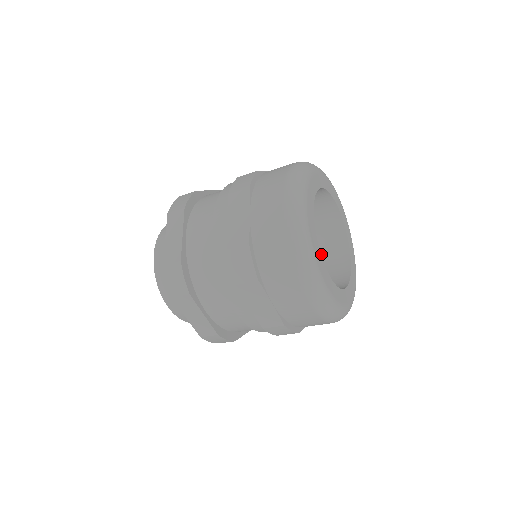
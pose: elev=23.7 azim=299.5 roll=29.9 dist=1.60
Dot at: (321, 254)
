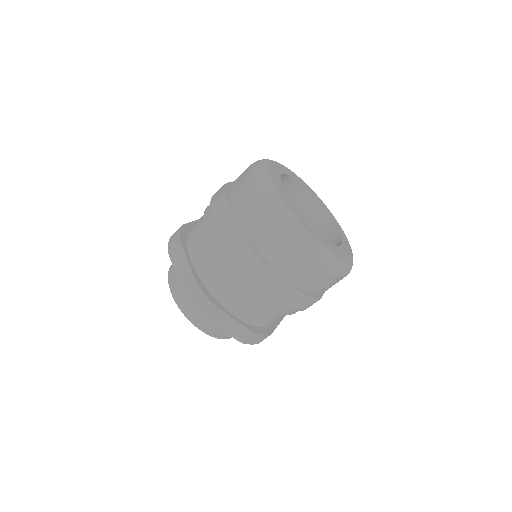
Dot at: occluded
